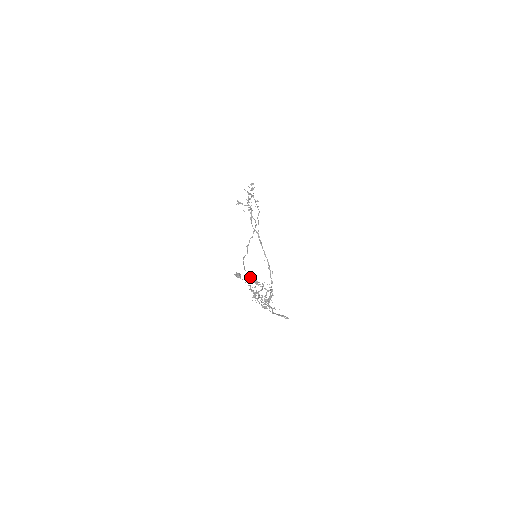
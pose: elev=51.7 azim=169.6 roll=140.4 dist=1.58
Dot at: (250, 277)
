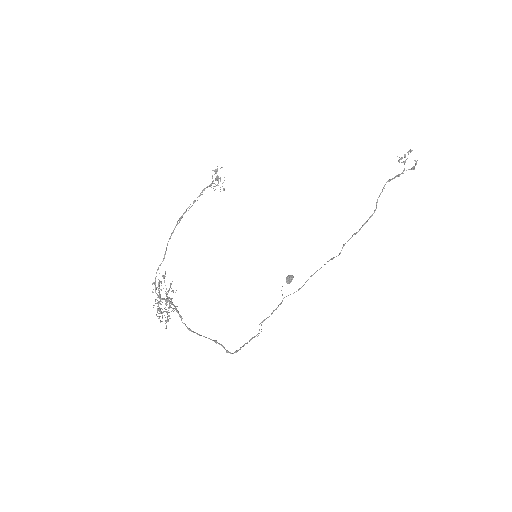
Dot at: occluded
